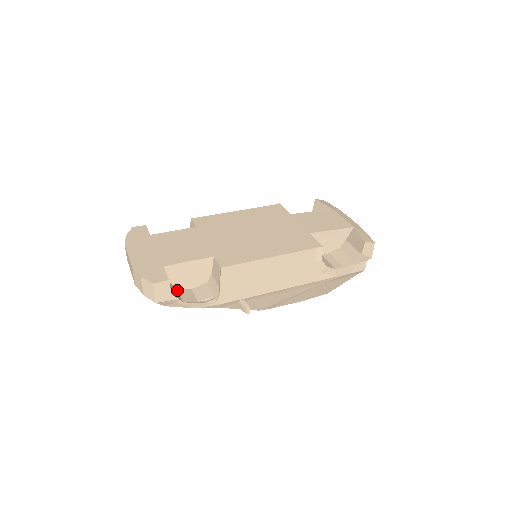
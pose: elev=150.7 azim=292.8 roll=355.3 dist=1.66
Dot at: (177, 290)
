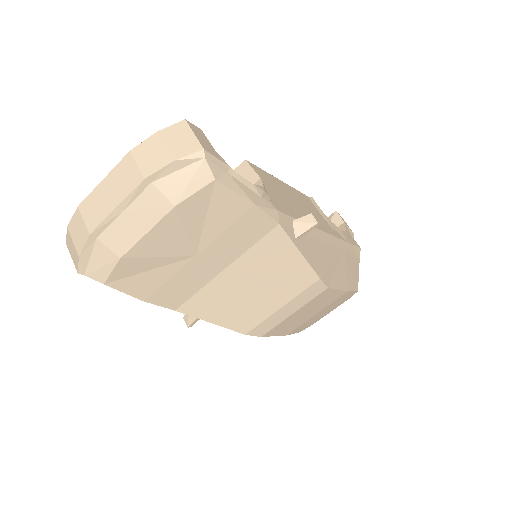
Dot at: occluded
